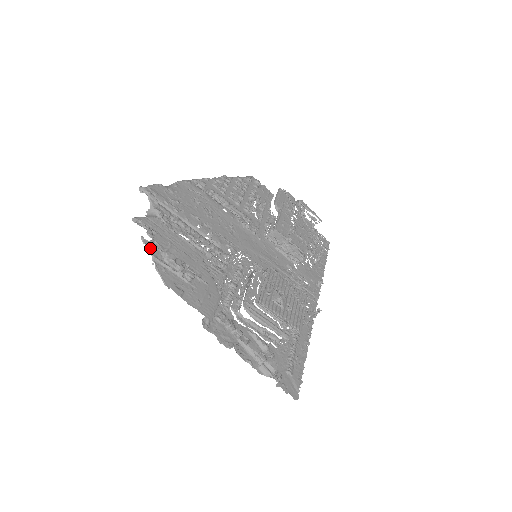
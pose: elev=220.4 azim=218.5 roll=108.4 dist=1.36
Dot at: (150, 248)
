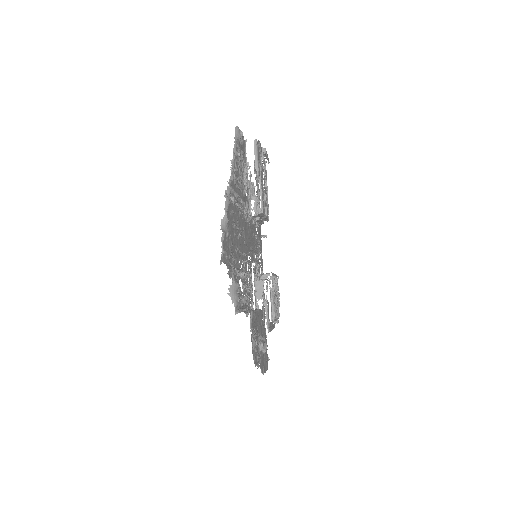
Dot at: (257, 351)
